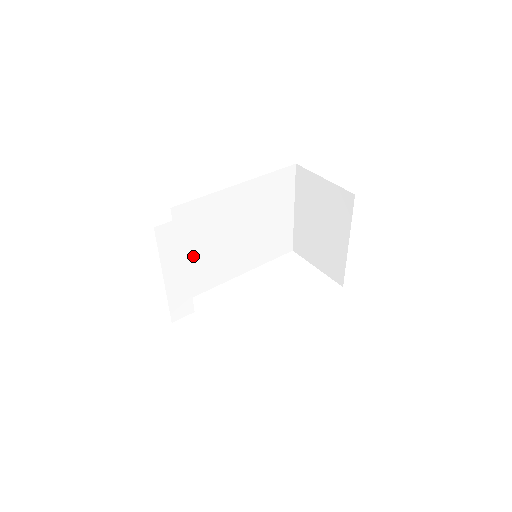
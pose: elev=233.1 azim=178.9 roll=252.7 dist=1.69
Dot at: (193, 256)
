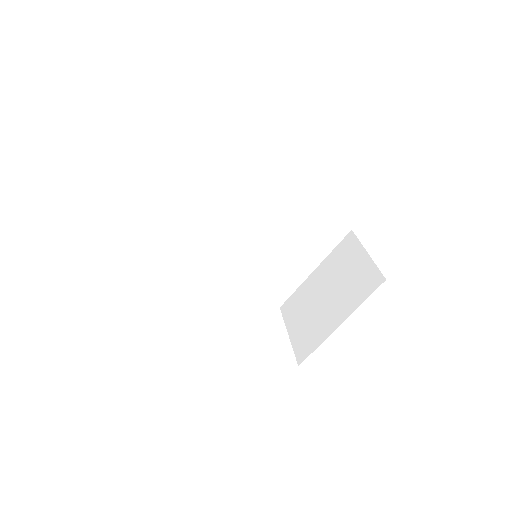
Dot at: (205, 211)
